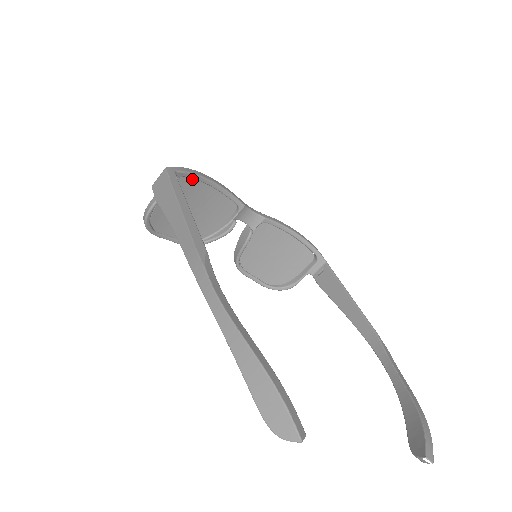
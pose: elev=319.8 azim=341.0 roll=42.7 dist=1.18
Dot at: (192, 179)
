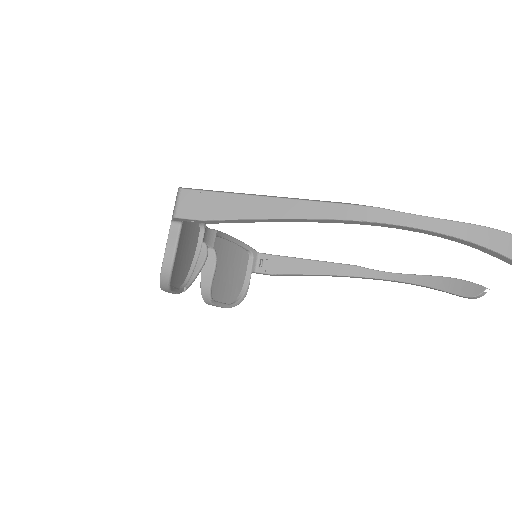
Dot at: occluded
